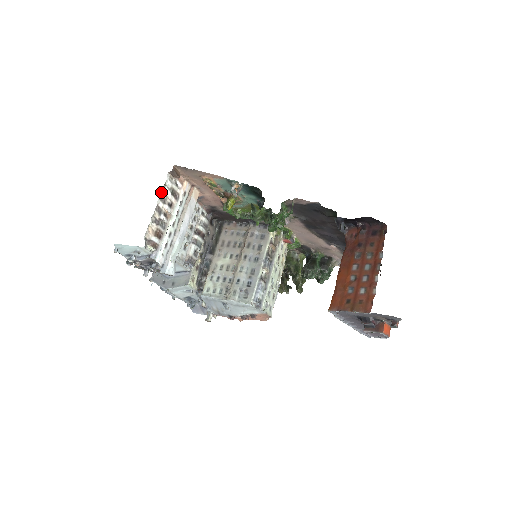
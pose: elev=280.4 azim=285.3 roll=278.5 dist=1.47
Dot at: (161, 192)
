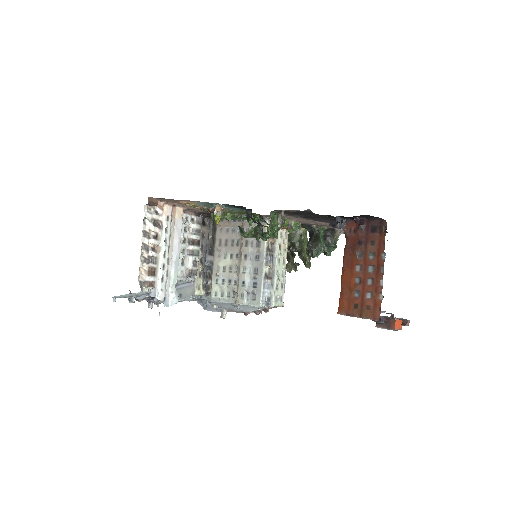
Dot at: occluded
